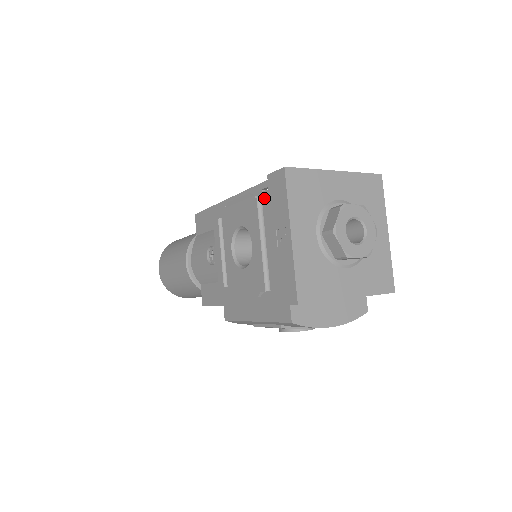
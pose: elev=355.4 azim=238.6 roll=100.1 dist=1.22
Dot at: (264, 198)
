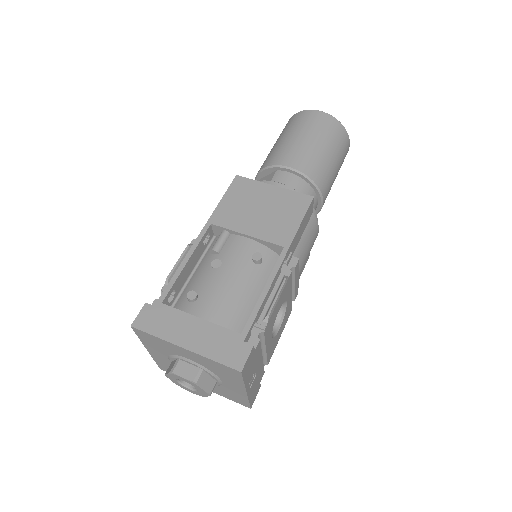
Dot at: occluded
